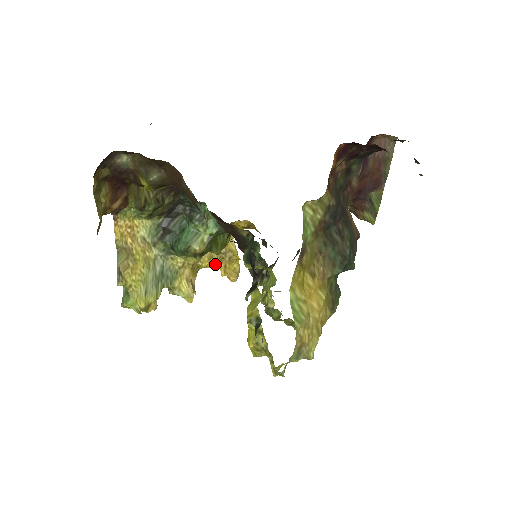
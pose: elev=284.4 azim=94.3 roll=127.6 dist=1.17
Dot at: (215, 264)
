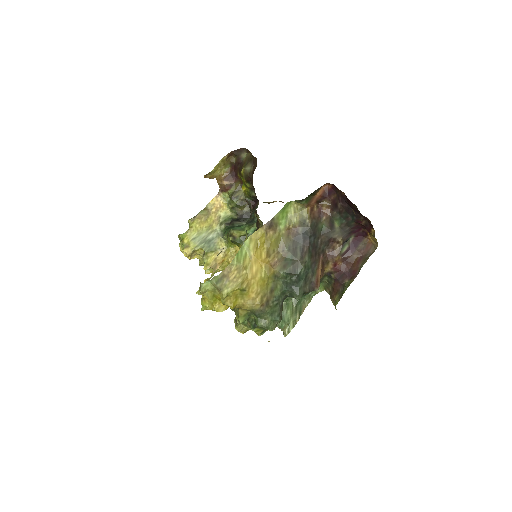
Dot at: occluded
